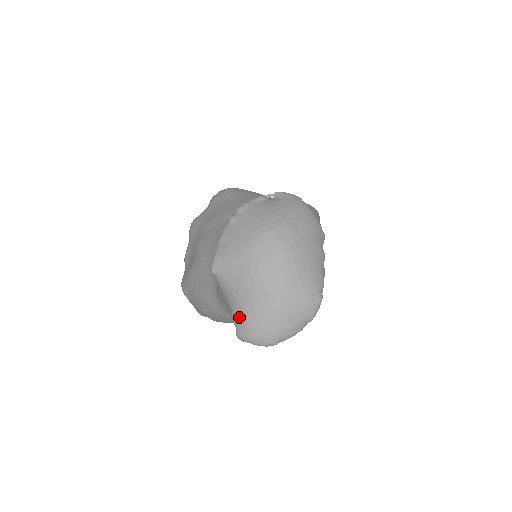
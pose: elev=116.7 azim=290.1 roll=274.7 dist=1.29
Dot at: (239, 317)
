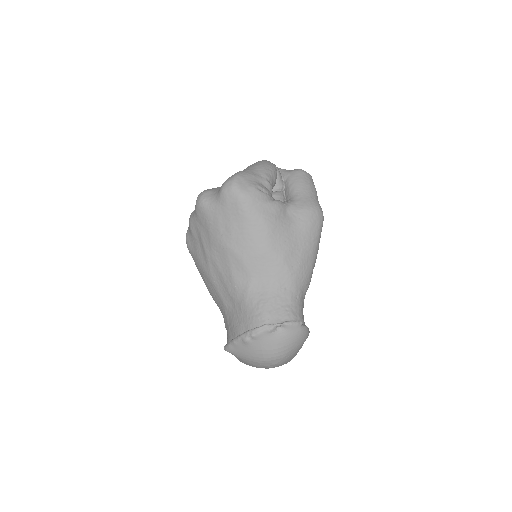
Dot at: (238, 359)
